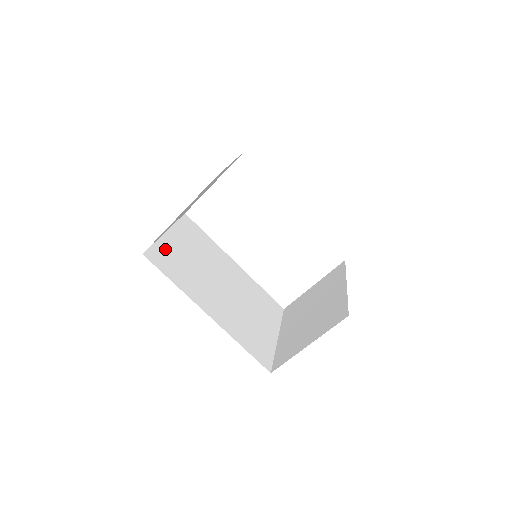
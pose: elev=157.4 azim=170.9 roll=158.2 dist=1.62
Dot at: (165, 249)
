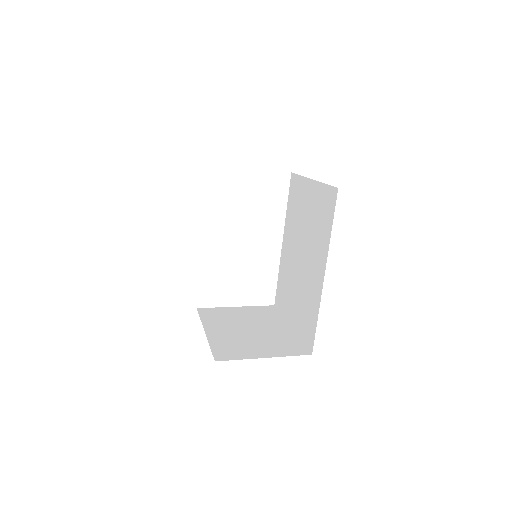
Dot at: occluded
